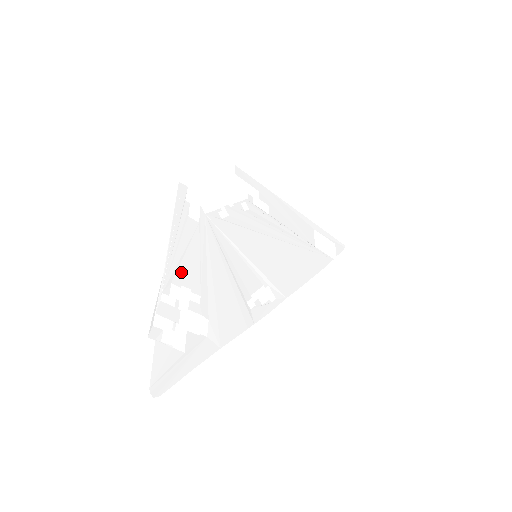
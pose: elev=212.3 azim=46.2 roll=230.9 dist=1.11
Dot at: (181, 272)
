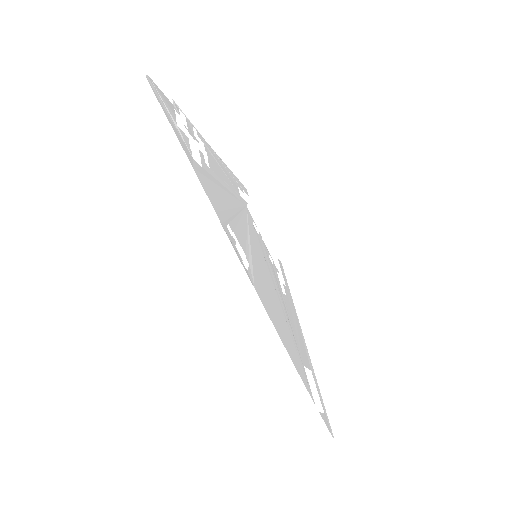
Dot at: (212, 158)
